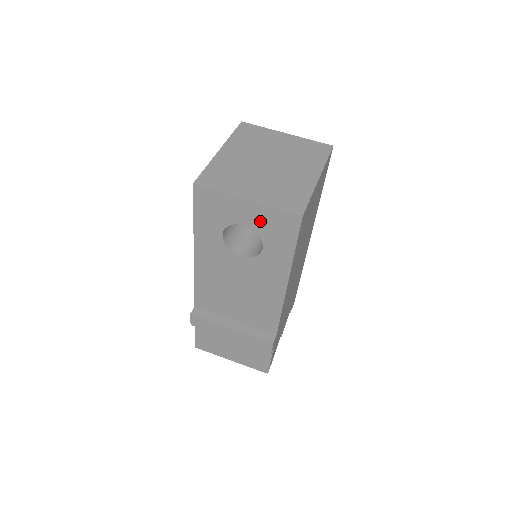
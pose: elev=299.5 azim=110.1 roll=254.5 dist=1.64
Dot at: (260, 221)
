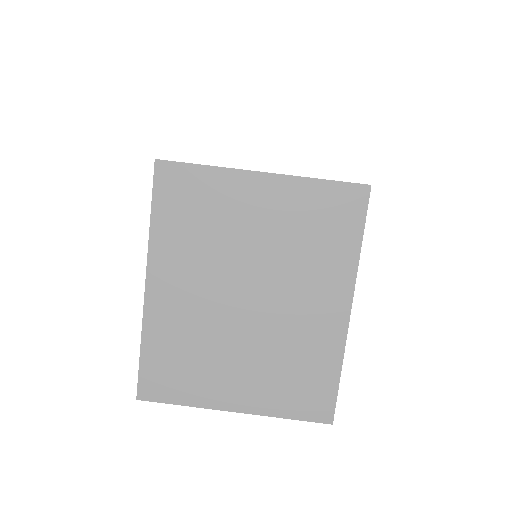
Dot at: occluded
